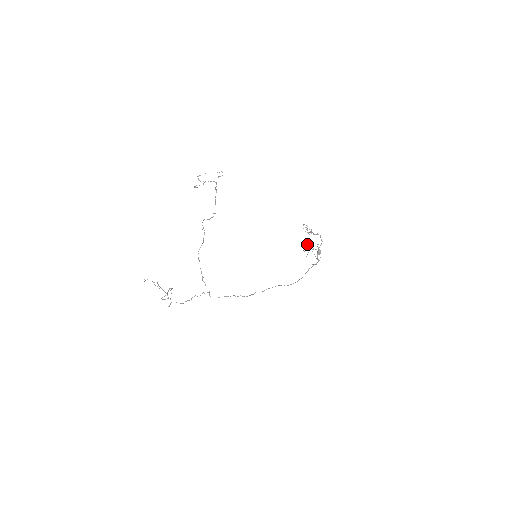
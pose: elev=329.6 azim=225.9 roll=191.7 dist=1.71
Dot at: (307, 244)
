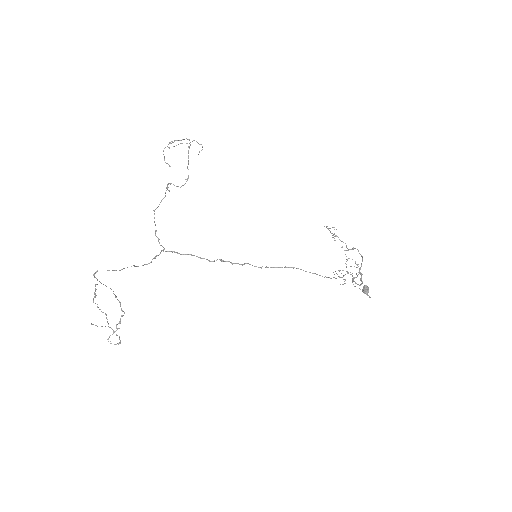
Dot at: (342, 270)
